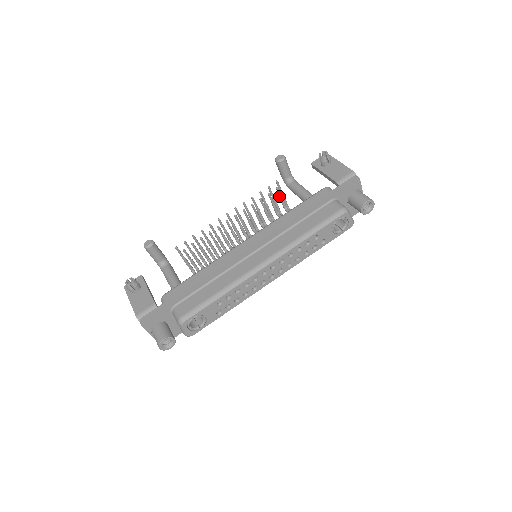
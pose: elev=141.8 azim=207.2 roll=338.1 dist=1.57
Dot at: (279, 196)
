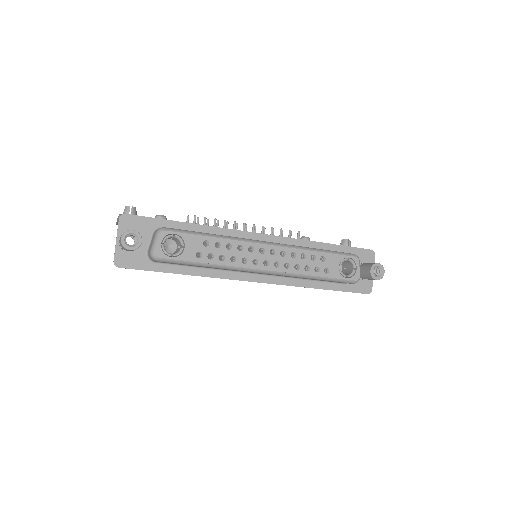
Dot at: occluded
